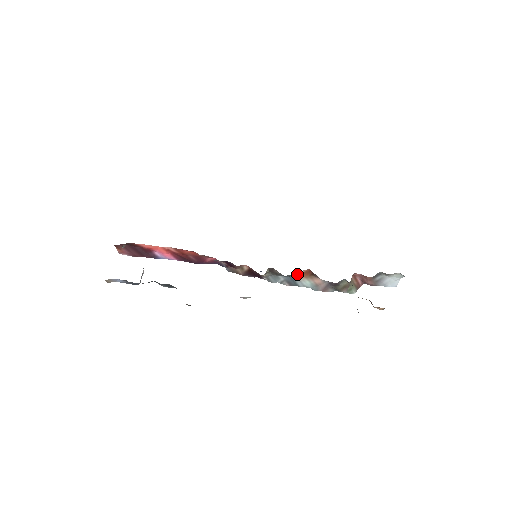
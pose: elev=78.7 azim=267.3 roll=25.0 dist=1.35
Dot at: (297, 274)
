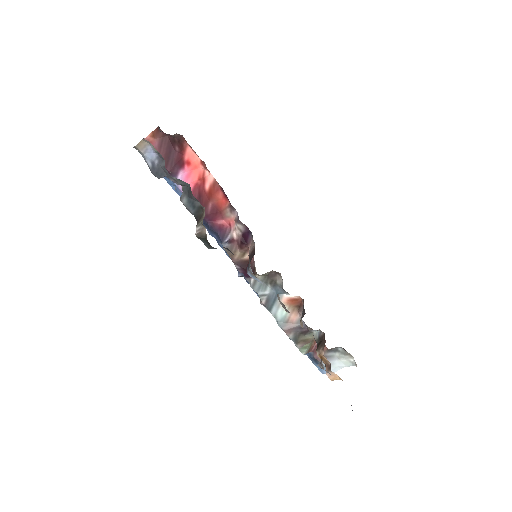
Dot at: (287, 296)
